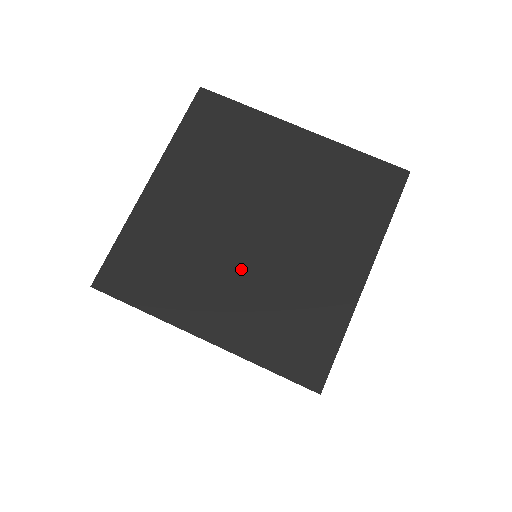
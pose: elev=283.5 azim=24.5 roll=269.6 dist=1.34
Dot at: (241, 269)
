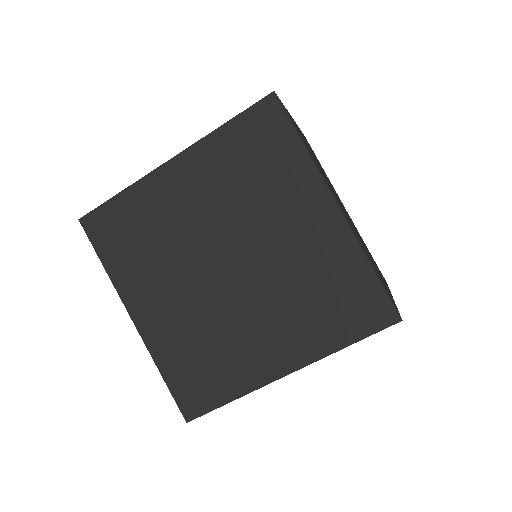
Dot at: (194, 291)
